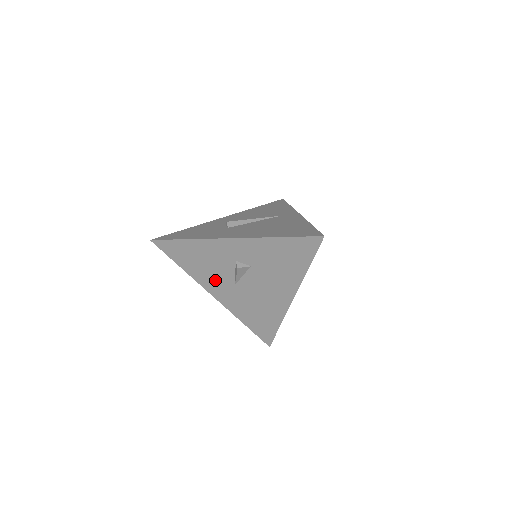
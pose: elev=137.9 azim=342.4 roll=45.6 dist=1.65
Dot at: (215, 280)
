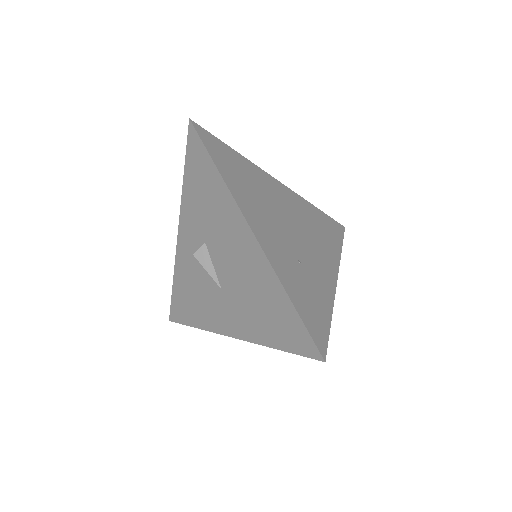
Dot at: (213, 307)
